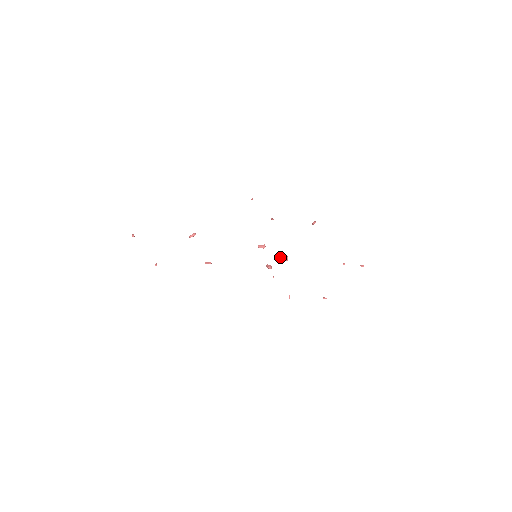
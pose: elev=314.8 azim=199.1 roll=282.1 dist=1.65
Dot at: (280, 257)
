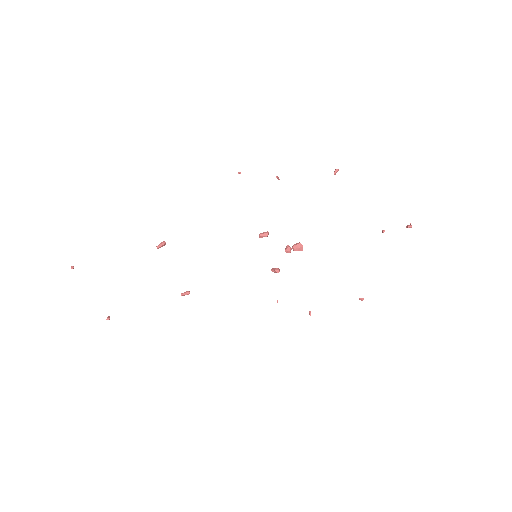
Dot at: (291, 248)
